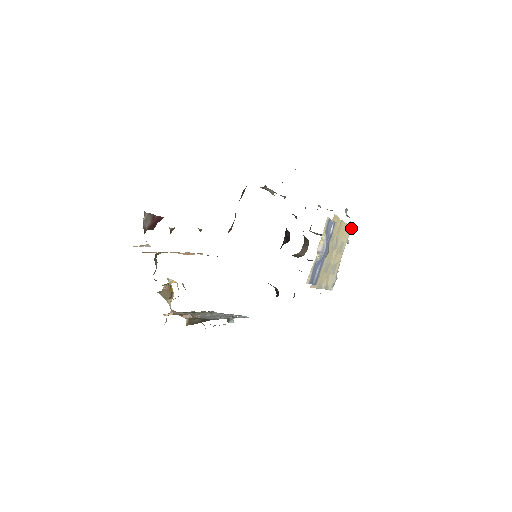
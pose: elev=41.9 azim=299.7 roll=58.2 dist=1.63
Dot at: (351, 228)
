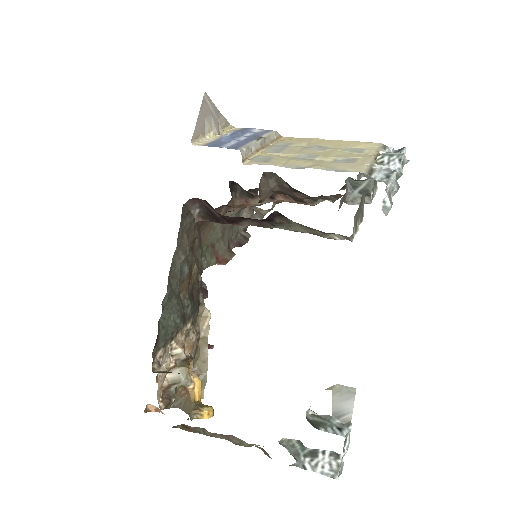
Dot at: (401, 150)
